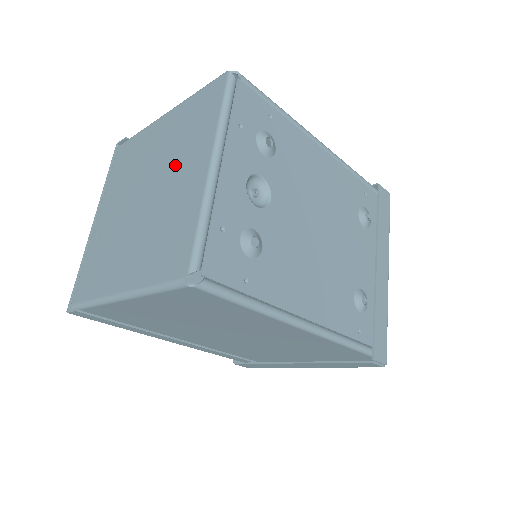
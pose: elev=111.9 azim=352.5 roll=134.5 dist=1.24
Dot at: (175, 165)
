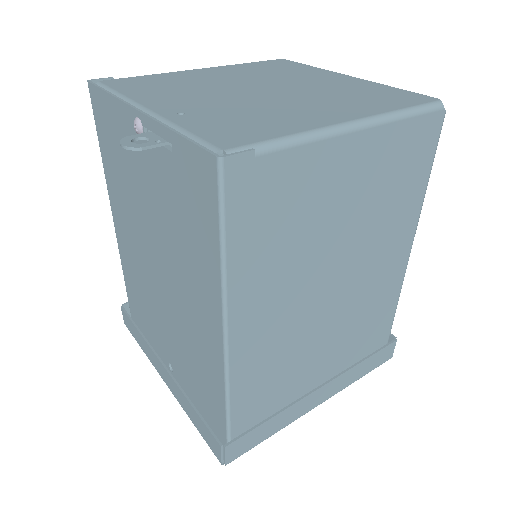
Dot at: (292, 78)
